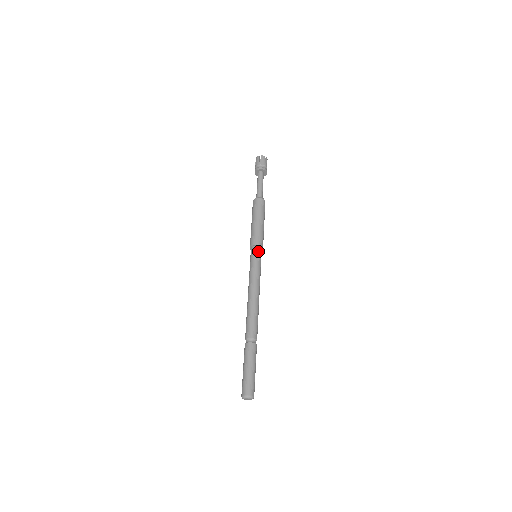
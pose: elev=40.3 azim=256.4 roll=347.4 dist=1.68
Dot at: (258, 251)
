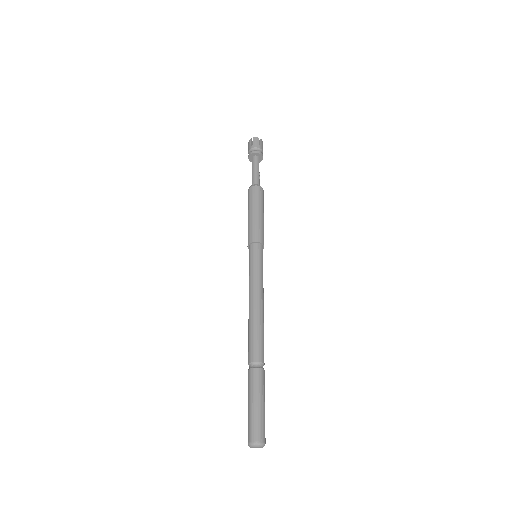
Dot at: (257, 249)
